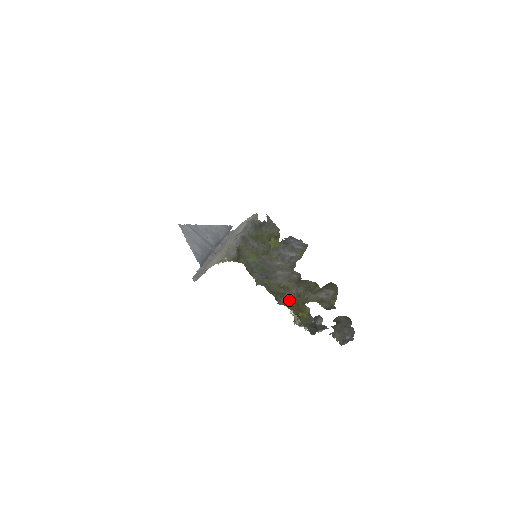
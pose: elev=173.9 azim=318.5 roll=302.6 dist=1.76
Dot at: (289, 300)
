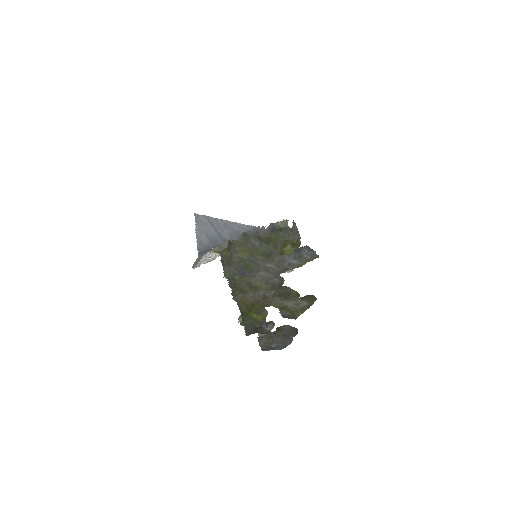
Dot at: (248, 298)
